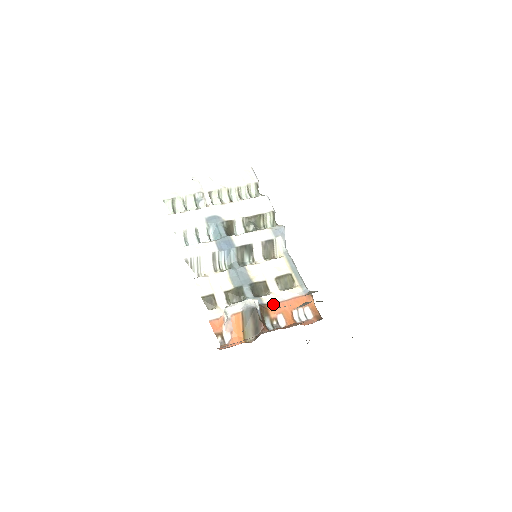
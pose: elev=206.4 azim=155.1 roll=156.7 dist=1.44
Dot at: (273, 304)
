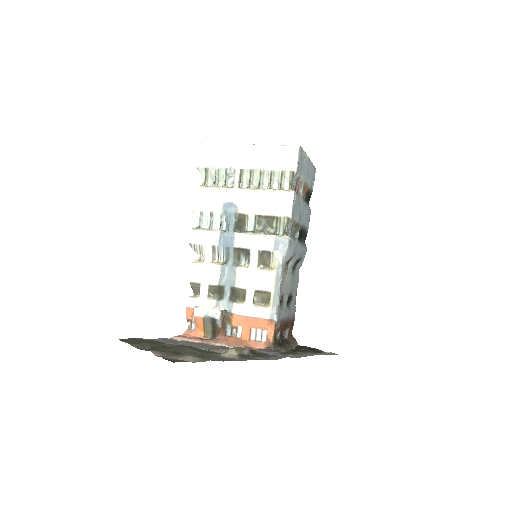
Dot at: (238, 316)
